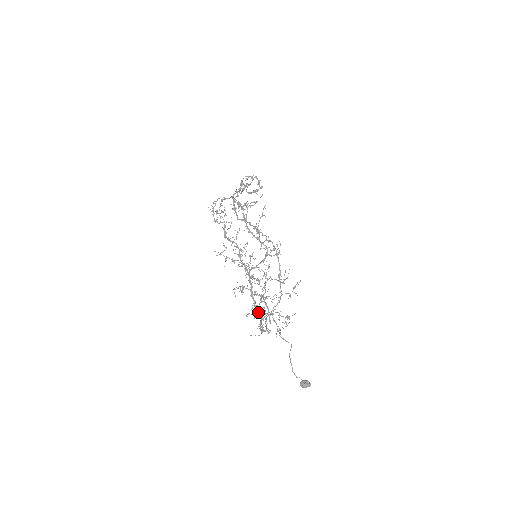
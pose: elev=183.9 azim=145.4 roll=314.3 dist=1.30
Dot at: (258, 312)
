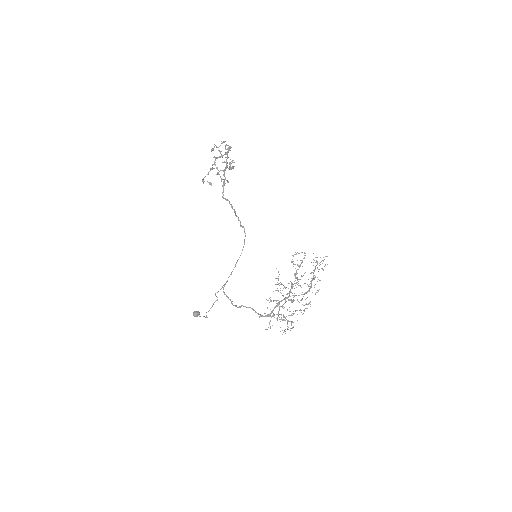
Dot at: occluded
